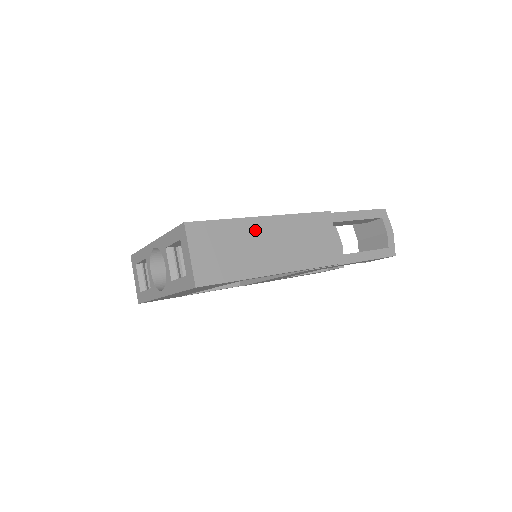
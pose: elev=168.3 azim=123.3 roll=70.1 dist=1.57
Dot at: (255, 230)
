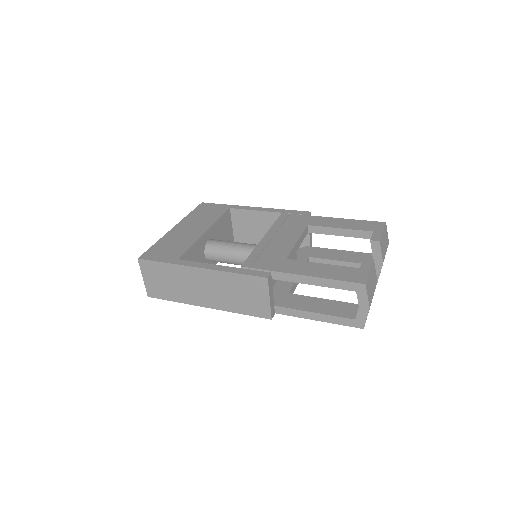
Dot at: (190, 275)
